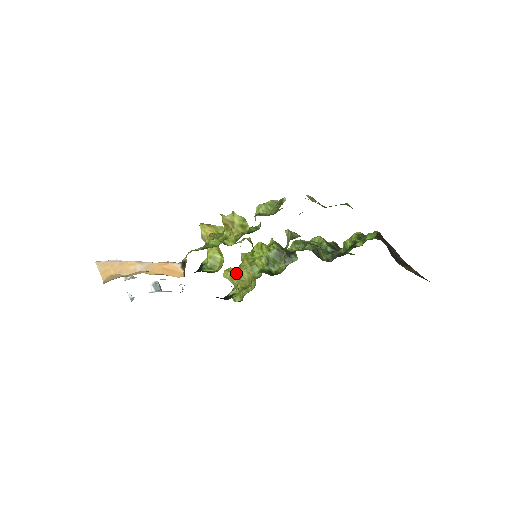
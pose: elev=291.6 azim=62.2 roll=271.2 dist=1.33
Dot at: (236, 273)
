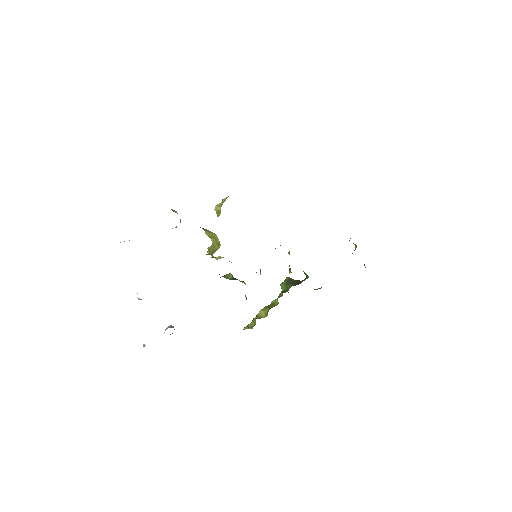
Dot at: occluded
